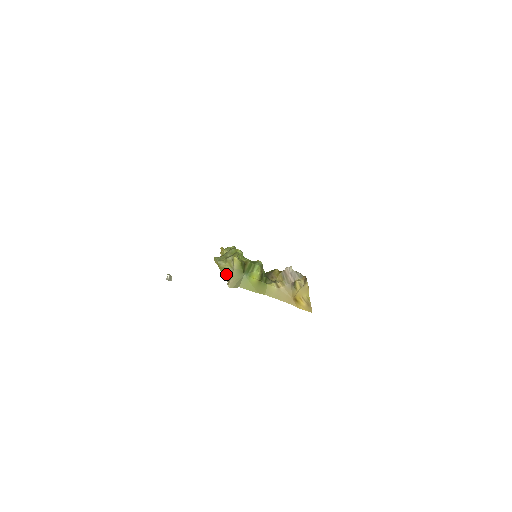
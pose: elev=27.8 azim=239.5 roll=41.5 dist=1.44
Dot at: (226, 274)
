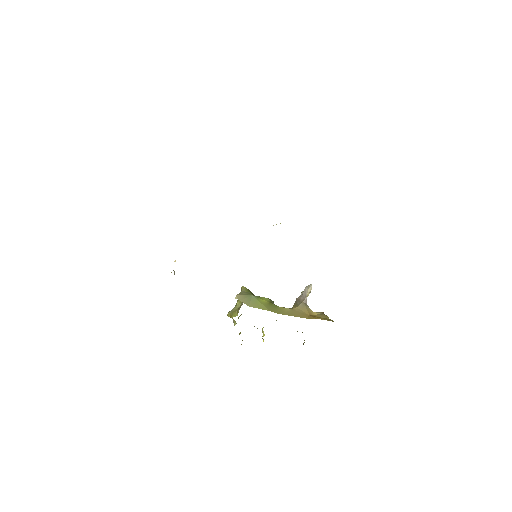
Dot at: (237, 313)
